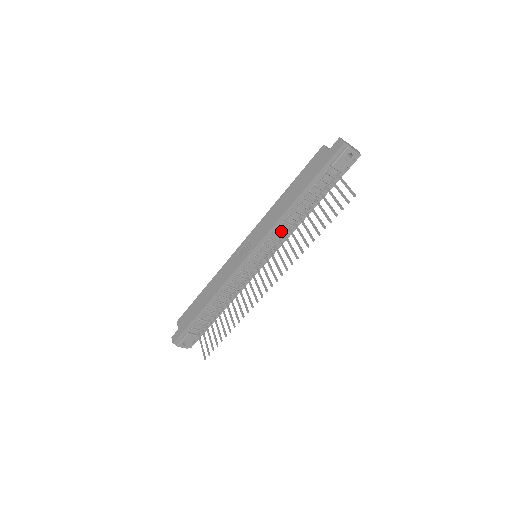
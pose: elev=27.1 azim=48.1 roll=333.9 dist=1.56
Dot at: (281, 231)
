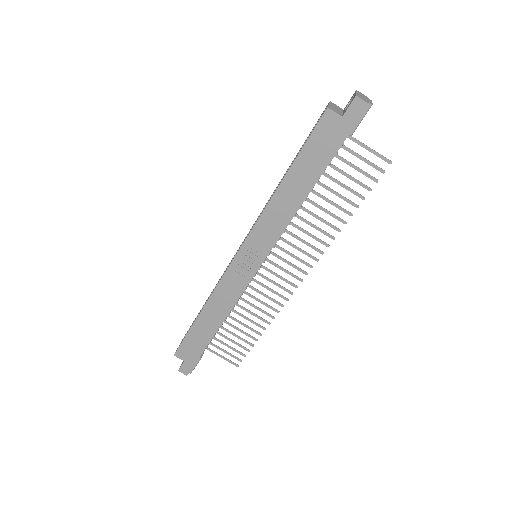
Dot at: occluded
